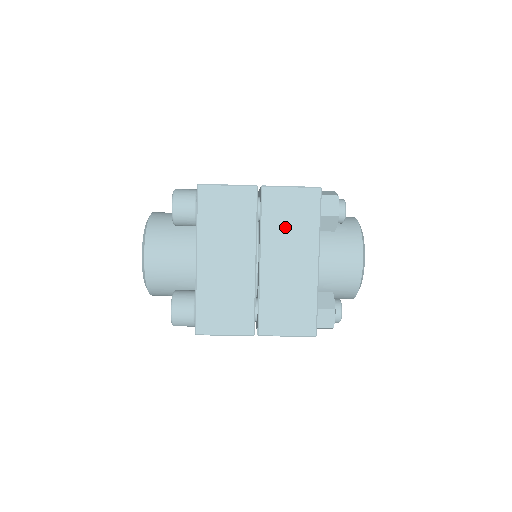
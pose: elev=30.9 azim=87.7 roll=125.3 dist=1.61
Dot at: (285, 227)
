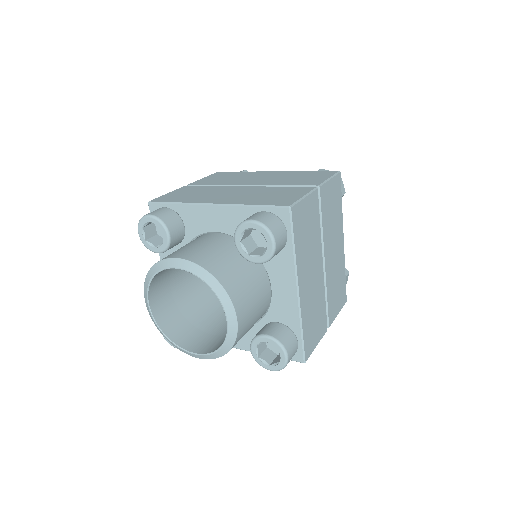
Dot at: (331, 220)
